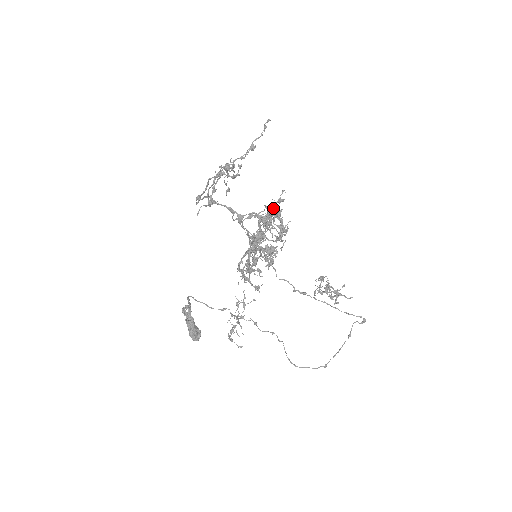
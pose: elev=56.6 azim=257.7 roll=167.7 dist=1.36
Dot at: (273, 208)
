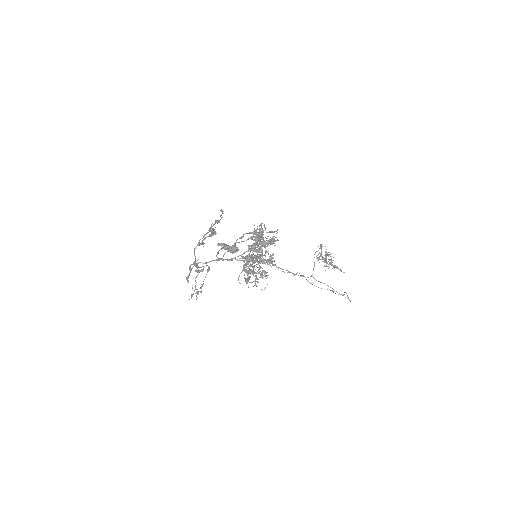
Dot at: (257, 241)
